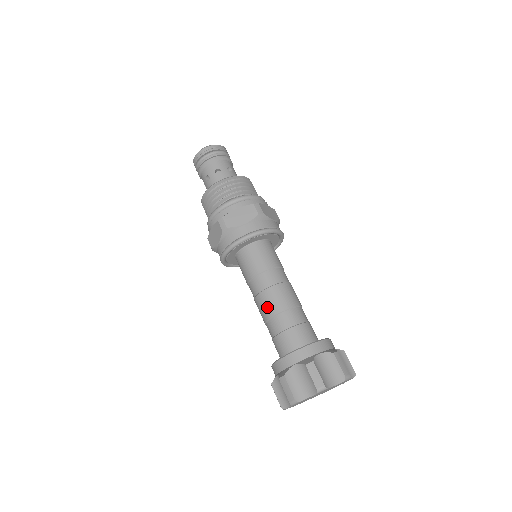
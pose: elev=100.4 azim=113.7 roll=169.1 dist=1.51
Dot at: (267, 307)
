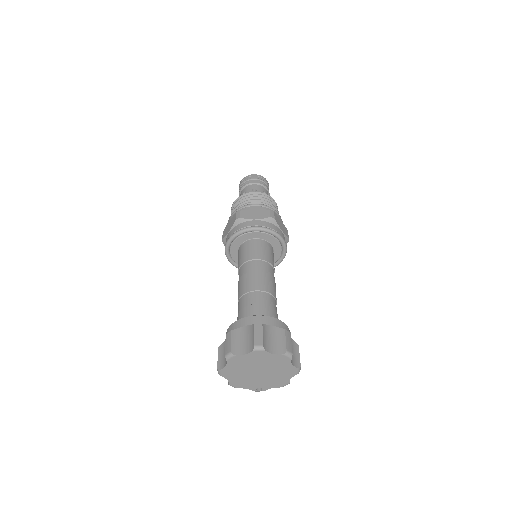
Dot at: (245, 285)
